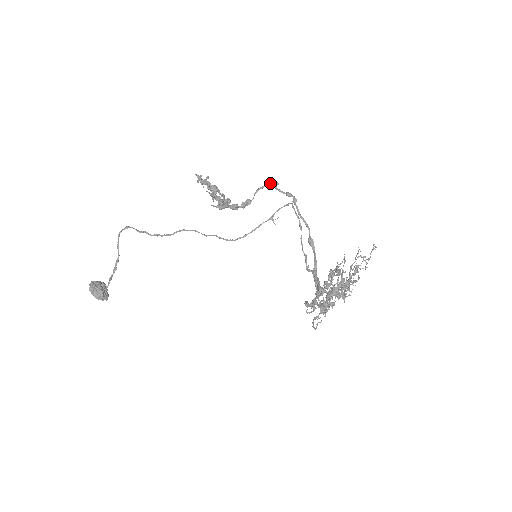
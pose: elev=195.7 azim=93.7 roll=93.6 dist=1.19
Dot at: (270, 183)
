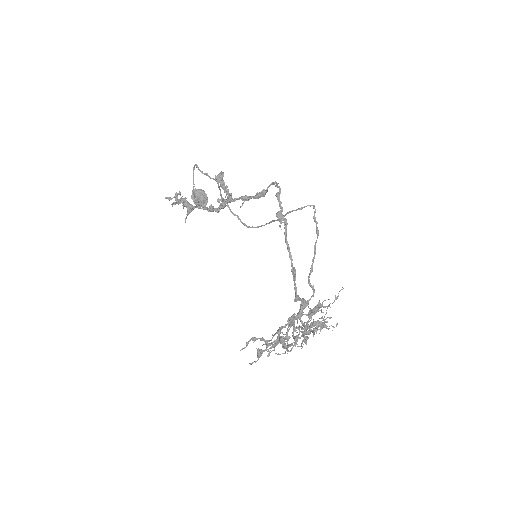
Dot at: (275, 186)
